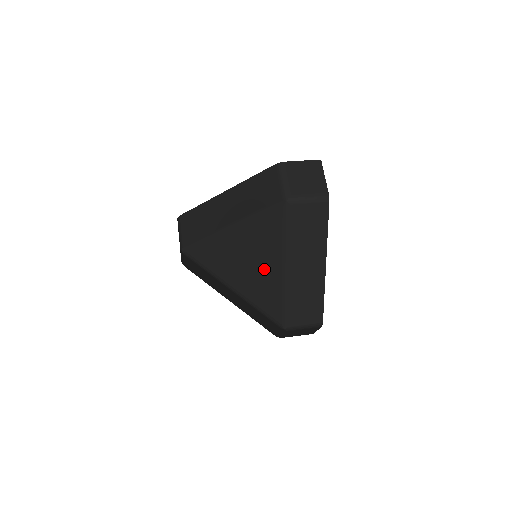
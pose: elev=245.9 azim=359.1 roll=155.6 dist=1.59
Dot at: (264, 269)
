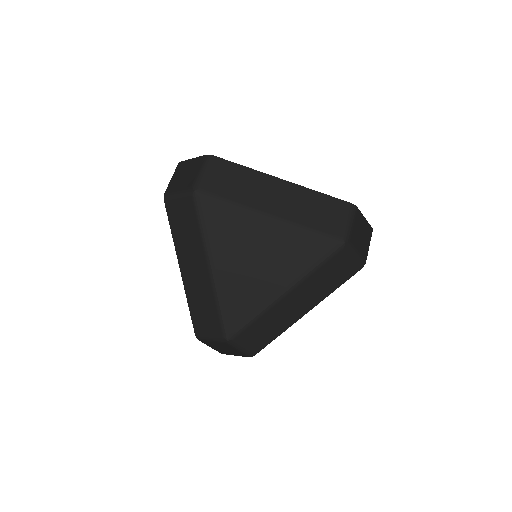
Dot at: (265, 277)
